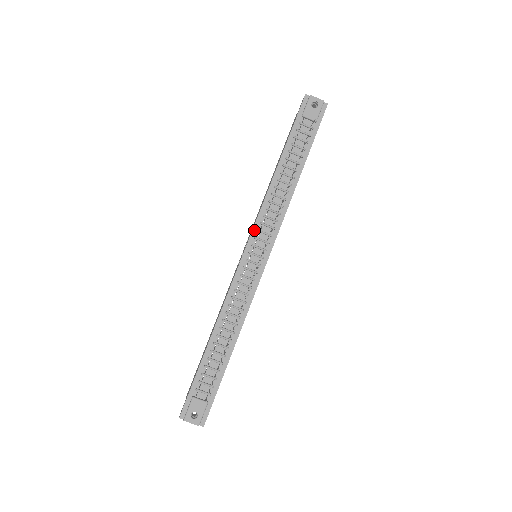
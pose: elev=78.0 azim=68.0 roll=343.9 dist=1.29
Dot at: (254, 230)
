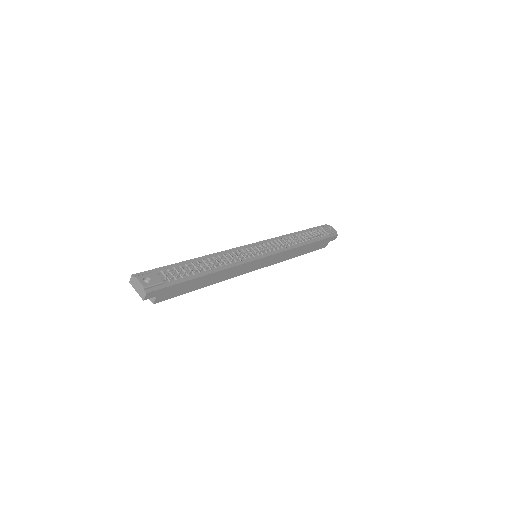
Dot at: (264, 241)
